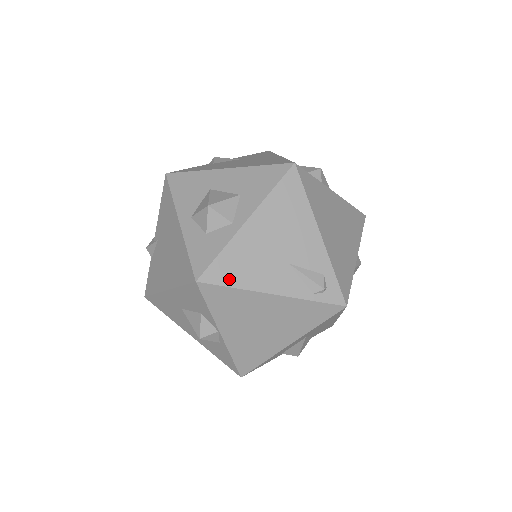
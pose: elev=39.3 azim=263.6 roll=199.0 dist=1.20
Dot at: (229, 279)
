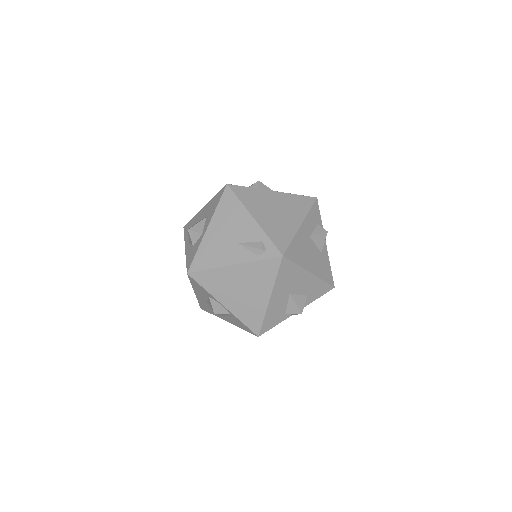
Dot at: (205, 265)
